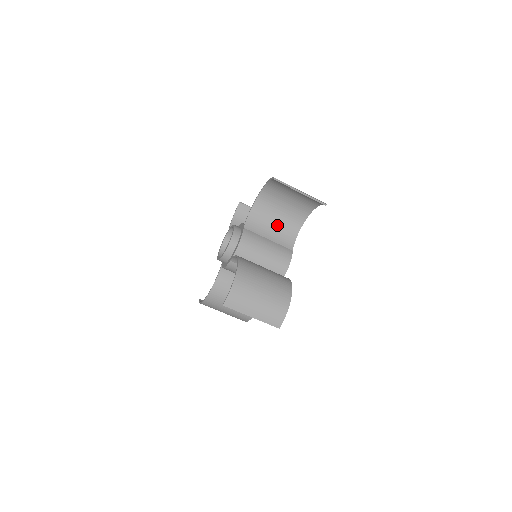
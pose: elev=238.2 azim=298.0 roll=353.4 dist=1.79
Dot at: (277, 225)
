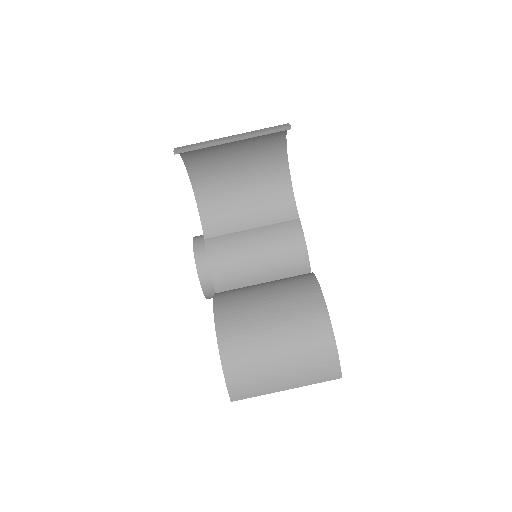
Dot at: occluded
